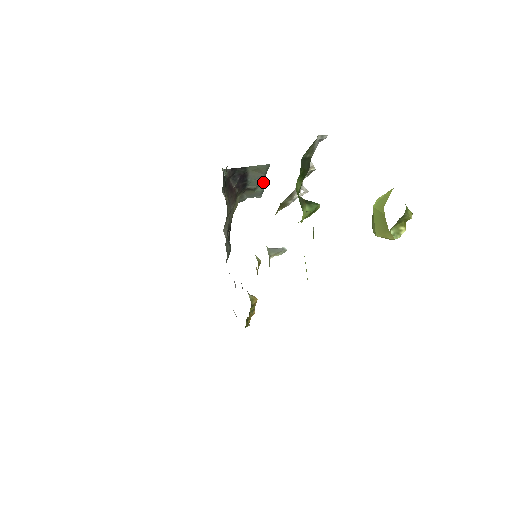
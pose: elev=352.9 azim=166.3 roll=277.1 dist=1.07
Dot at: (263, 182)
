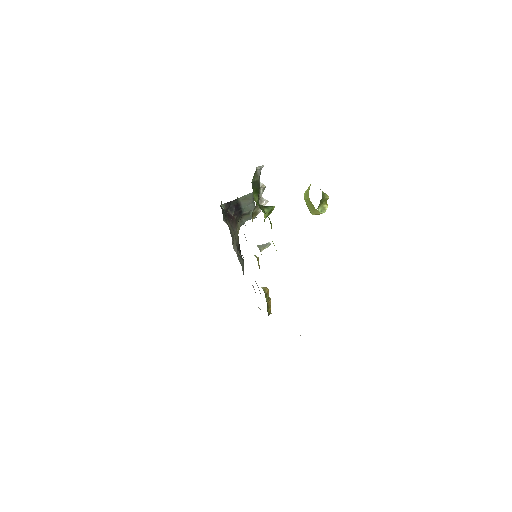
Dot at: (253, 206)
